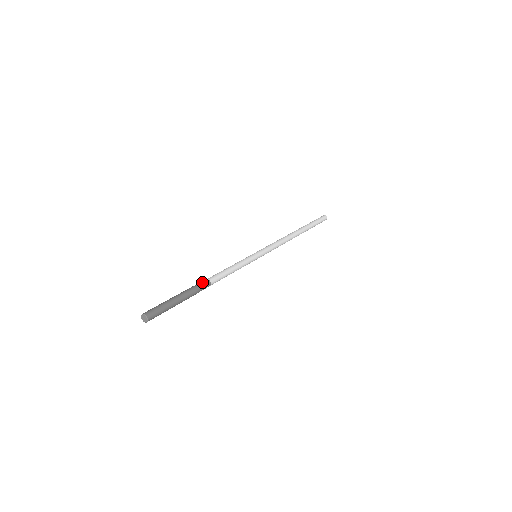
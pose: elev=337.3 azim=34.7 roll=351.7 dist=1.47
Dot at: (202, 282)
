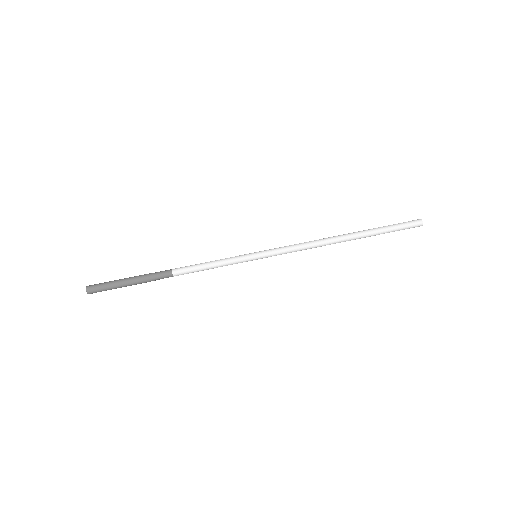
Dot at: (164, 275)
